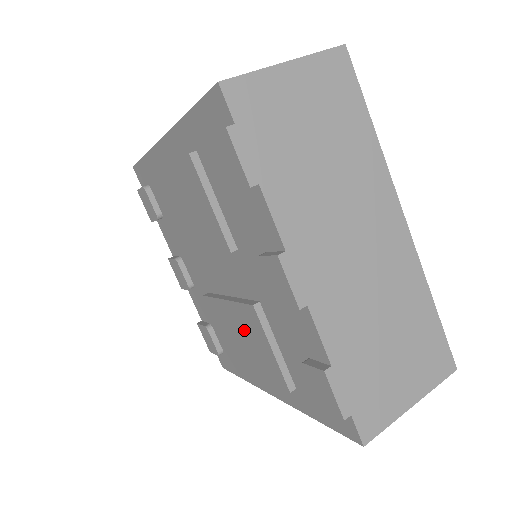
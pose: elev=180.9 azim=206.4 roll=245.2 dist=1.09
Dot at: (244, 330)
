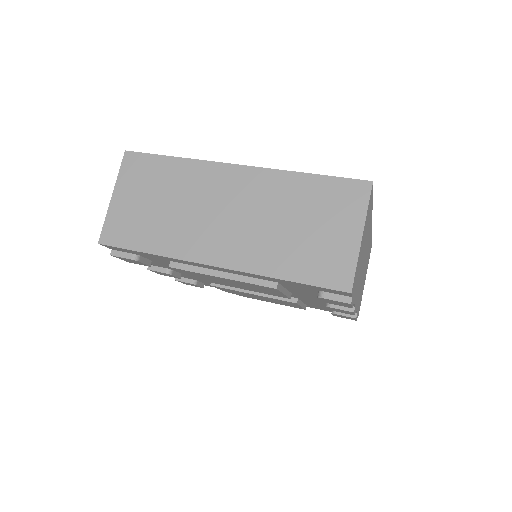
Dot at: occluded
